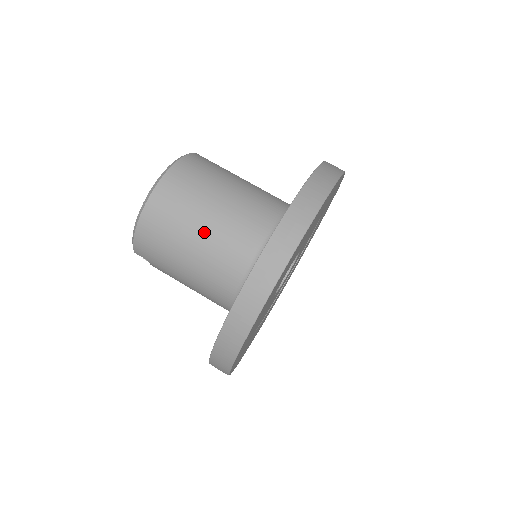
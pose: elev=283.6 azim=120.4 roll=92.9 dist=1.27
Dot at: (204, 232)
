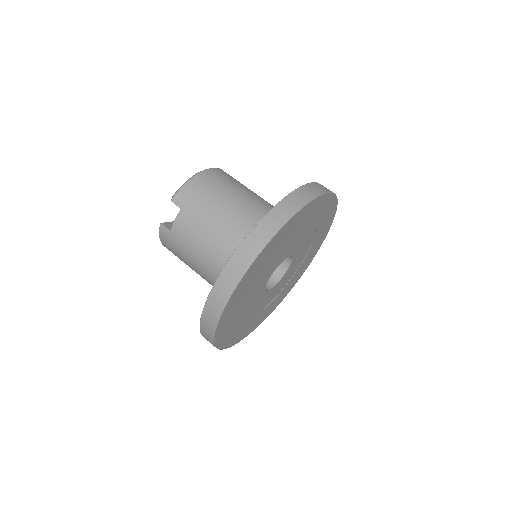
Dot at: (246, 195)
